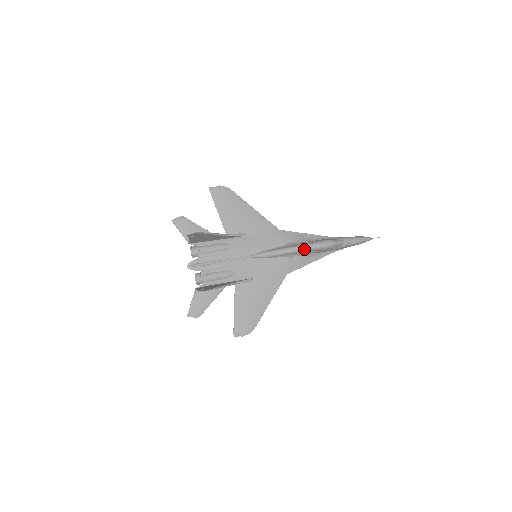
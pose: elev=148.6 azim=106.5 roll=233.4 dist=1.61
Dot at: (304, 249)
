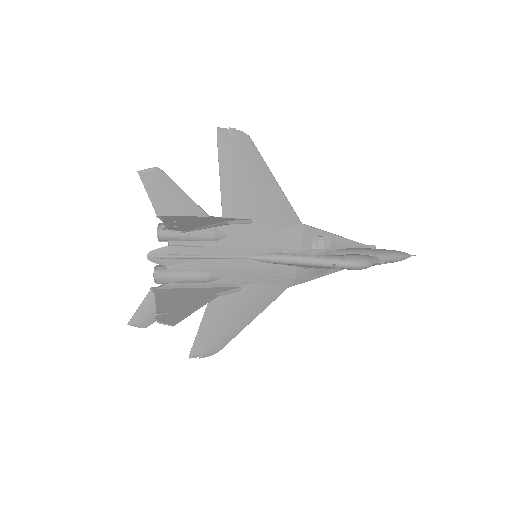
Dot at: (327, 265)
